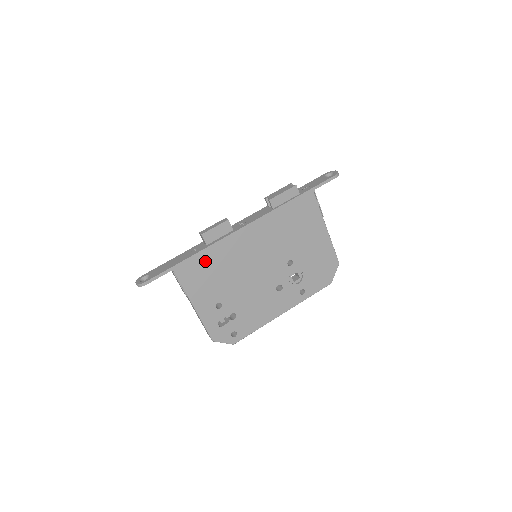
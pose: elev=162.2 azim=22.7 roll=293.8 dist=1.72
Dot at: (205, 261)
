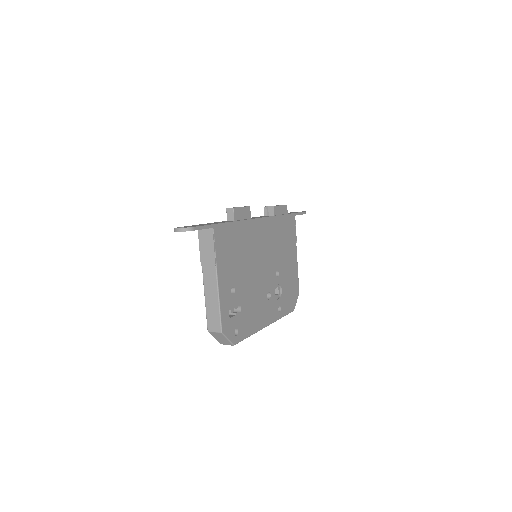
Dot at: (234, 235)
